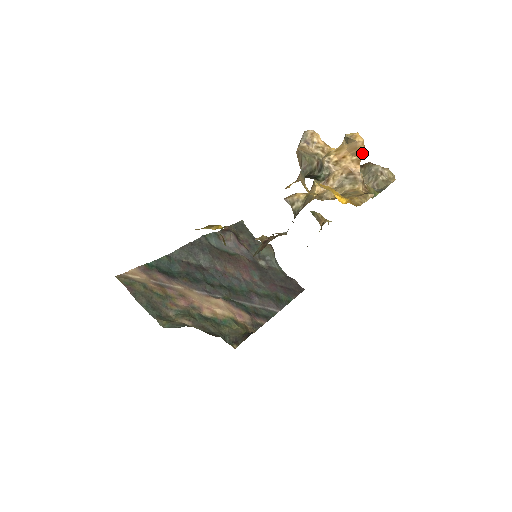
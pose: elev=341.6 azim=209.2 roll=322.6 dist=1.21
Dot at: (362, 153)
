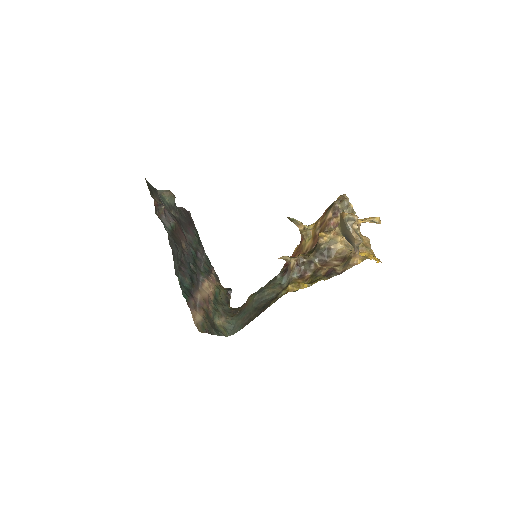
Dot at: occluded
